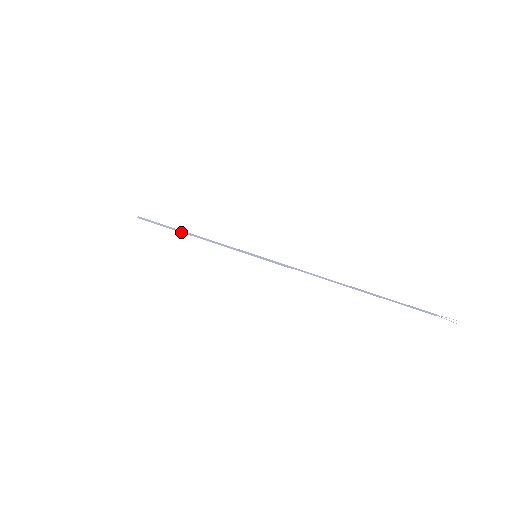
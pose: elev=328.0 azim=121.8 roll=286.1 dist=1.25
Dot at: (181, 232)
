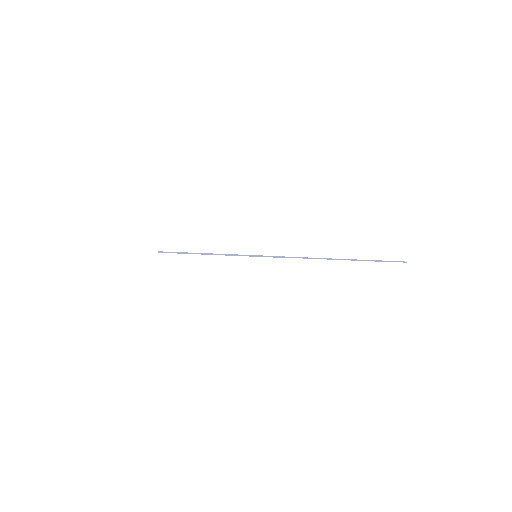
Dot at: occluded
